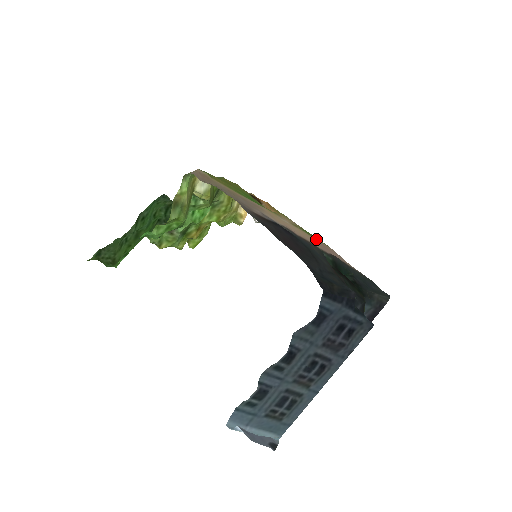
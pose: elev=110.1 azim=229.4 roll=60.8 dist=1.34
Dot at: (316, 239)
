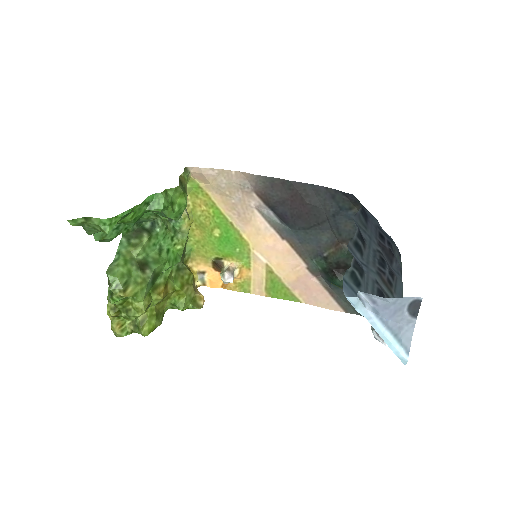
Dot at: (290, 287)
